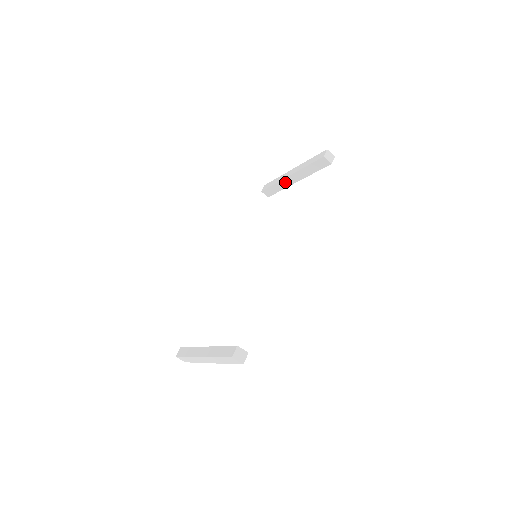
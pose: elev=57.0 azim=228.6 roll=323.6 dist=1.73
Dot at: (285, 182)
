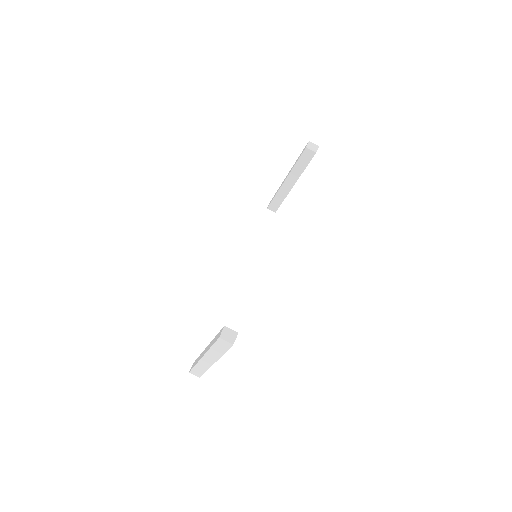
Dot at: (283, 190)
